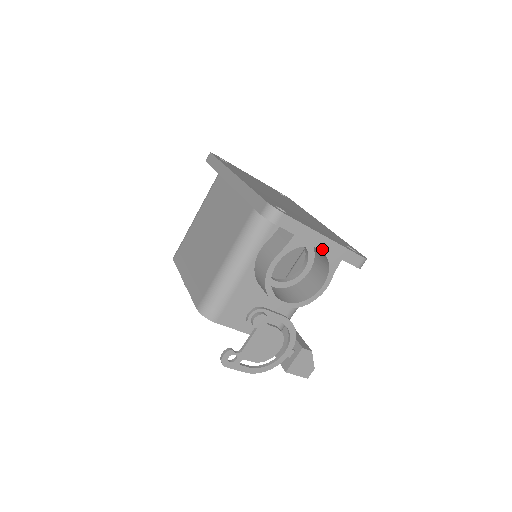
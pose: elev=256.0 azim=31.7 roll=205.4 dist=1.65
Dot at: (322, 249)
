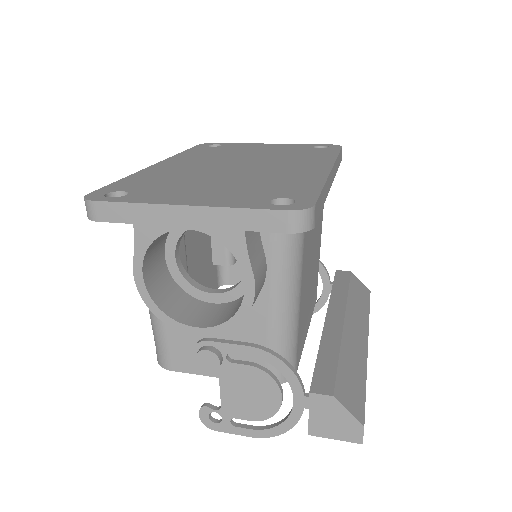
Dot at: (194, 227)
